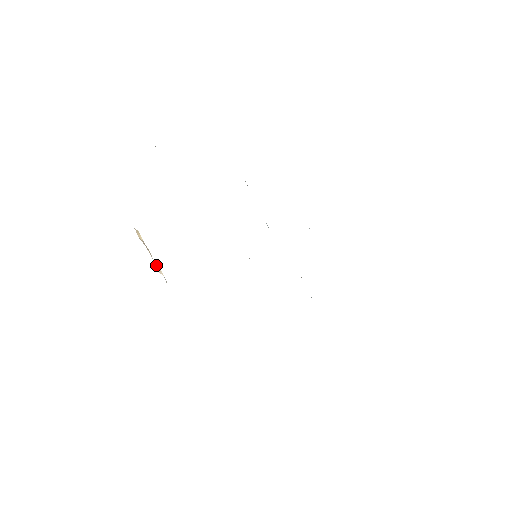
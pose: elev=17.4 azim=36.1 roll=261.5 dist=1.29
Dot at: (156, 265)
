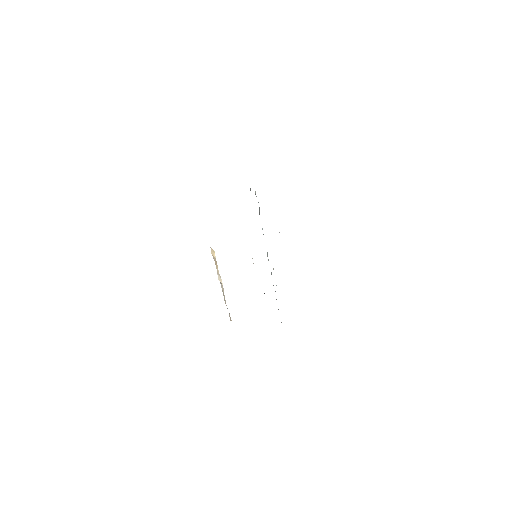
Dot at: (218, 275)
